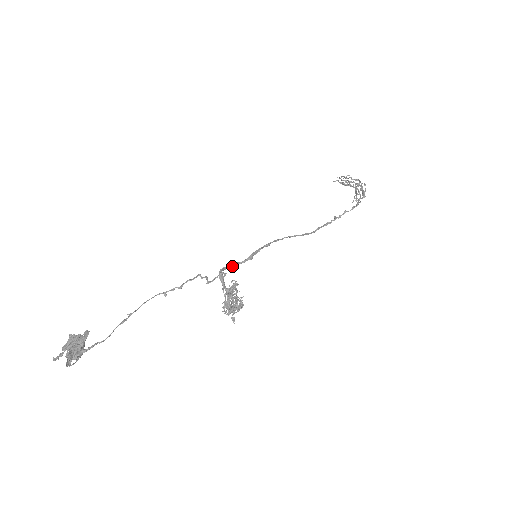
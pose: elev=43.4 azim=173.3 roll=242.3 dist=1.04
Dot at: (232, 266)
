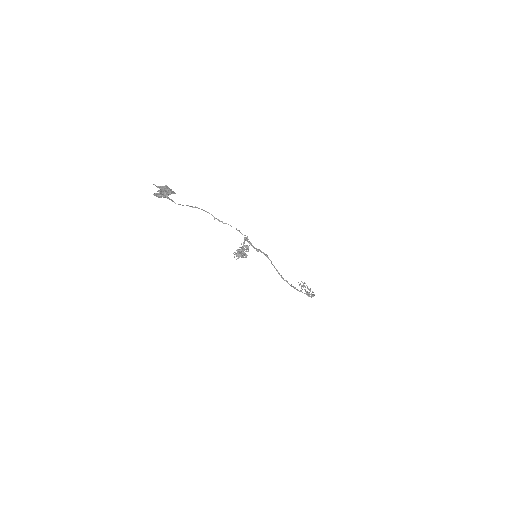
Dot at: (250, 242)
